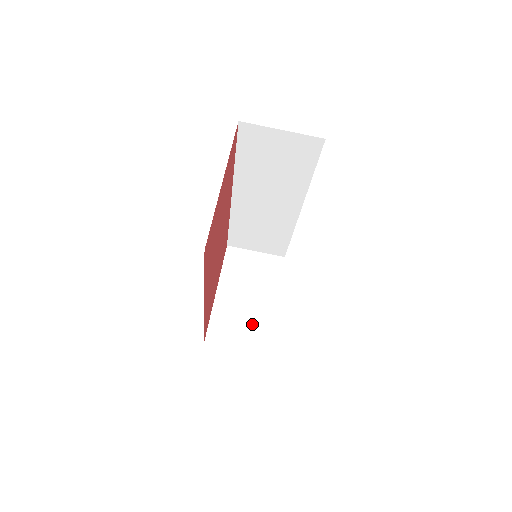
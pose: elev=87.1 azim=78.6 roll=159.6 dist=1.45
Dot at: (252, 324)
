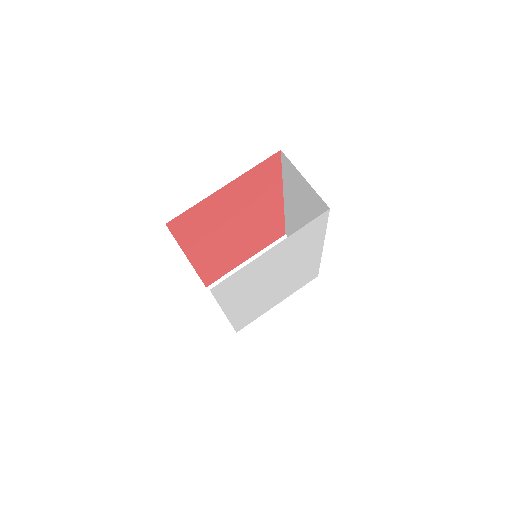
Dot at: occluded
